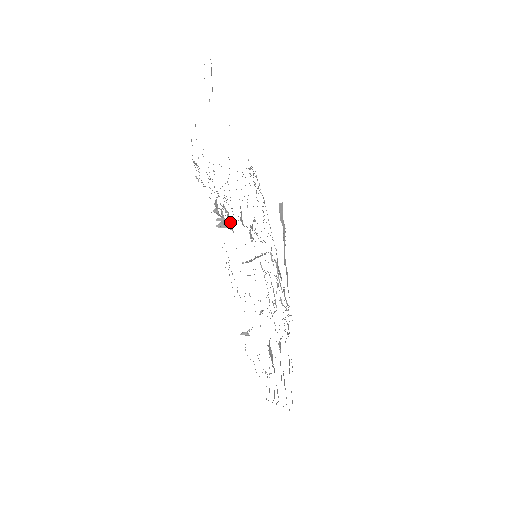
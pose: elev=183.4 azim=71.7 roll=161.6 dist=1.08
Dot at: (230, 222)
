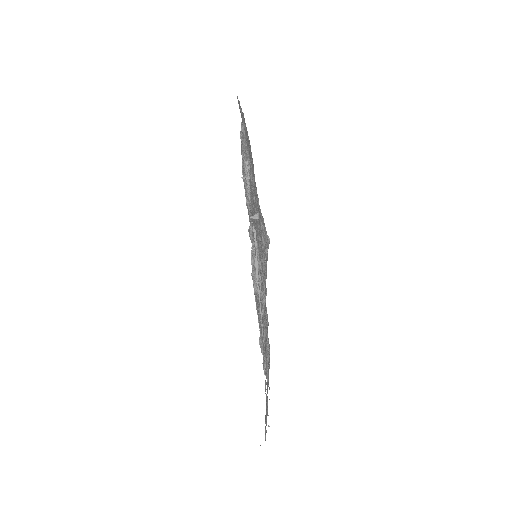
Dot at: (249, 192)
